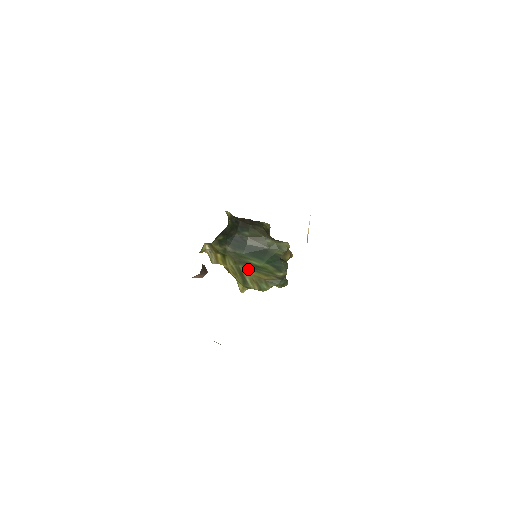
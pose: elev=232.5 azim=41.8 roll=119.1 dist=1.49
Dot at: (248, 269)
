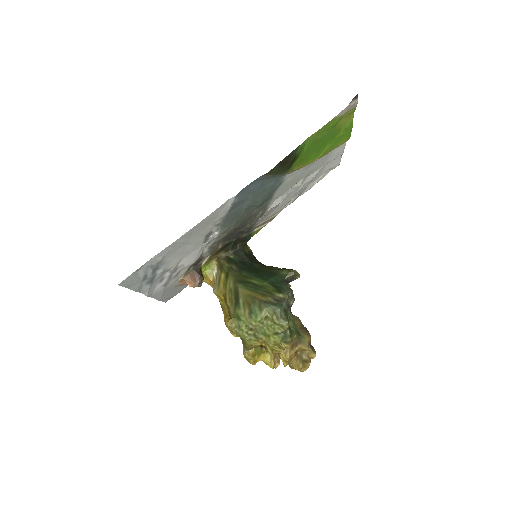
Dot at: (246, 289)
